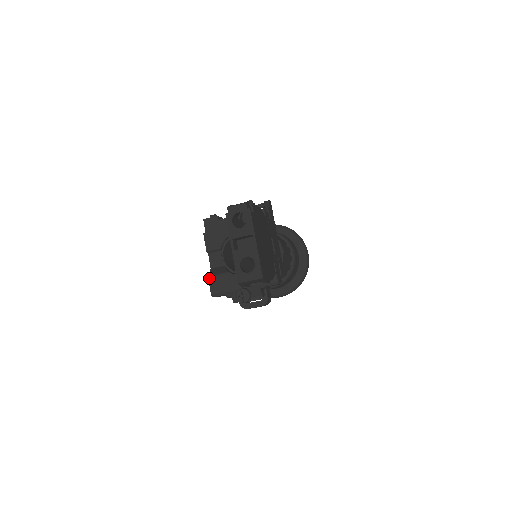
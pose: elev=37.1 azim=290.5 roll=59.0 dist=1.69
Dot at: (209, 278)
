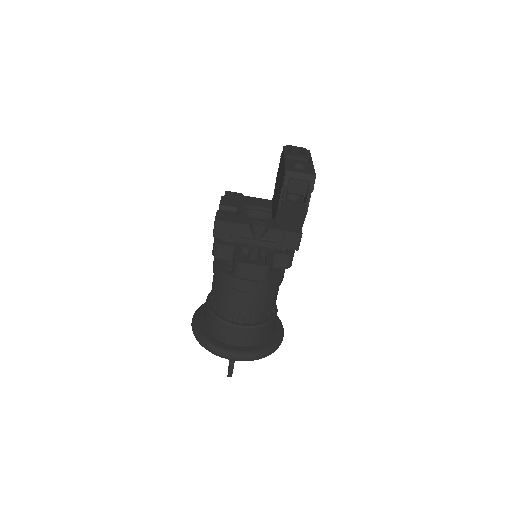
Dot at: (218, 211)
